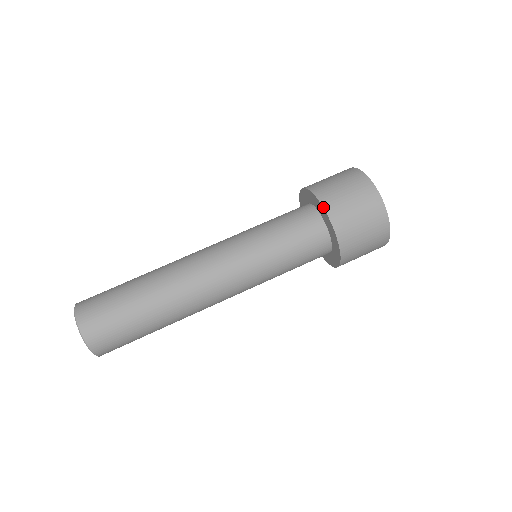
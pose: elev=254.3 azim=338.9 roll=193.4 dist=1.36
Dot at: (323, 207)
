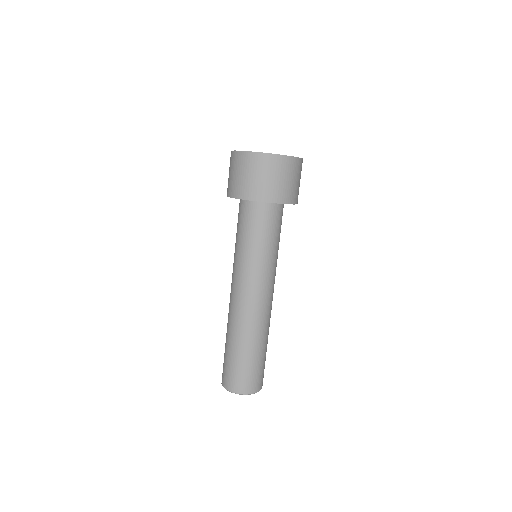
Dot at: occluded
